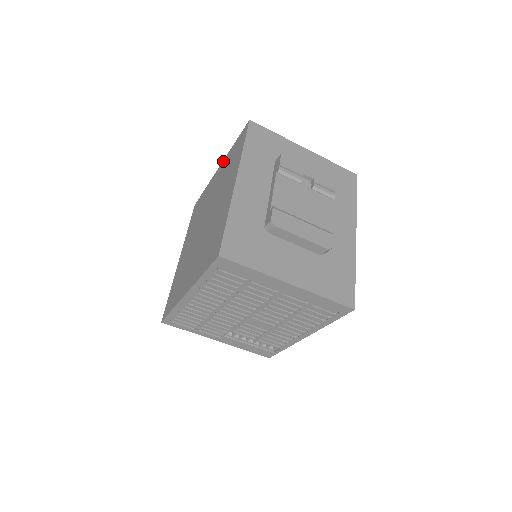
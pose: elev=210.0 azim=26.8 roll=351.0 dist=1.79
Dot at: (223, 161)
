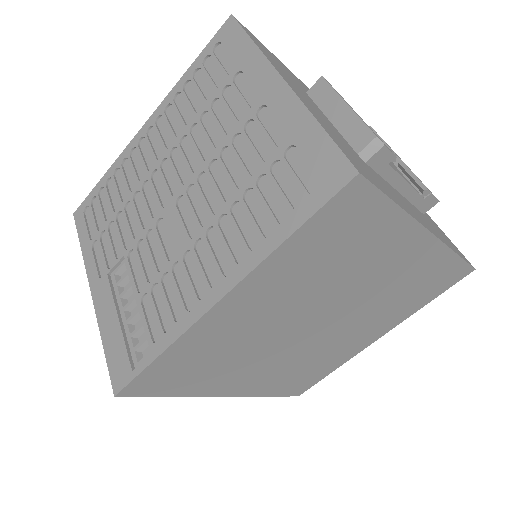
Dot at: occluded
